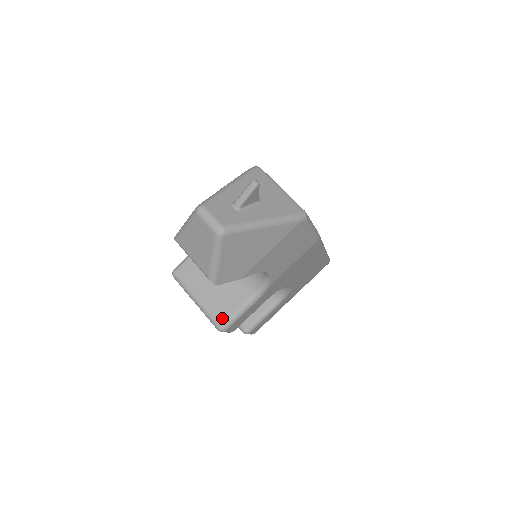
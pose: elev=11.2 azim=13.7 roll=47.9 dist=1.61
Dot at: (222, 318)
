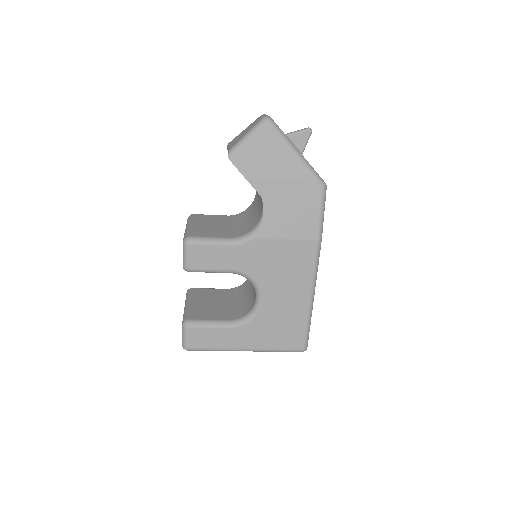
Dot at: (196, 235)
